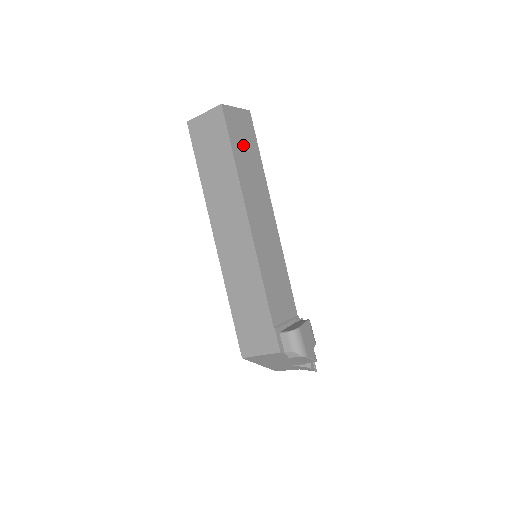
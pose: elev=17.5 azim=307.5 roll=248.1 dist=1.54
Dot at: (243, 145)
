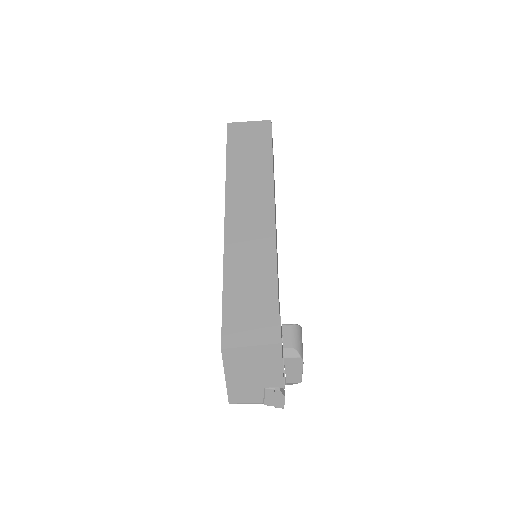
Dot at: occluded
